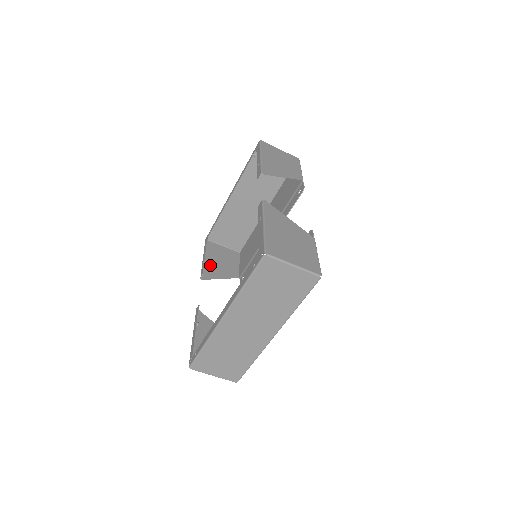
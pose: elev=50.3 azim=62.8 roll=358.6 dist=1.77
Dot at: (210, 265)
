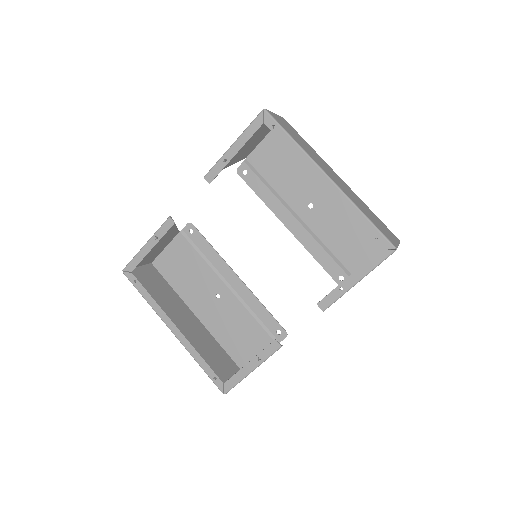
Dot at: occluded
